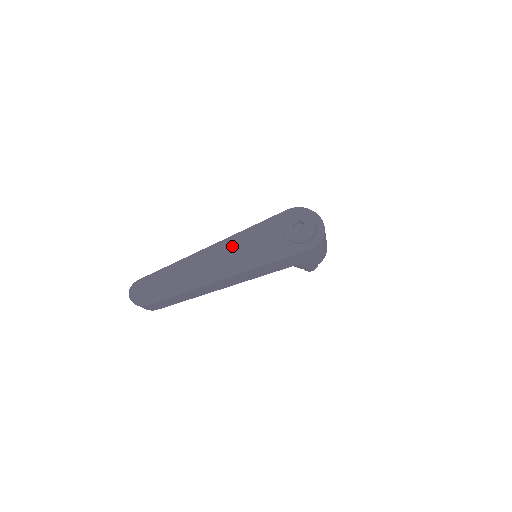
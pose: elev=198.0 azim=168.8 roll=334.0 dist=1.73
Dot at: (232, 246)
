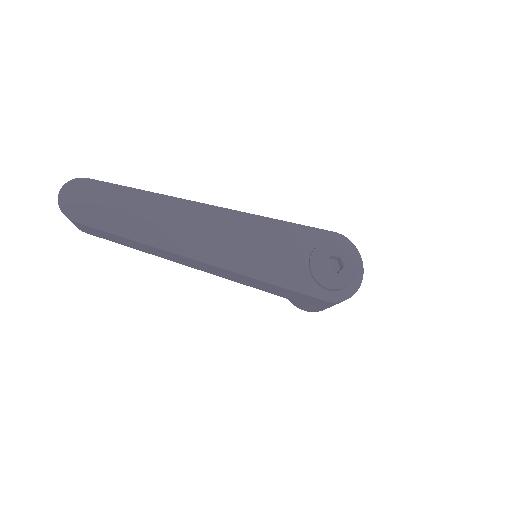
Dot at: (240, 226)
